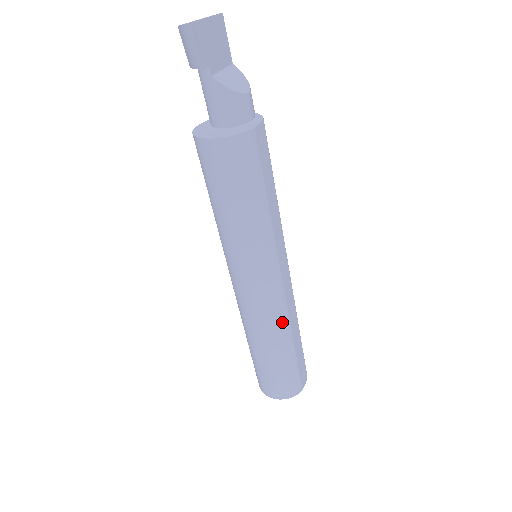
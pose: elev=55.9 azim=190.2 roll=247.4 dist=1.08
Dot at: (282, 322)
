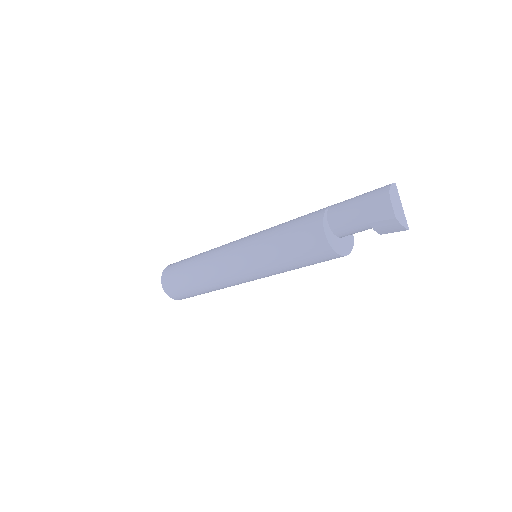
Dot at: occluded
